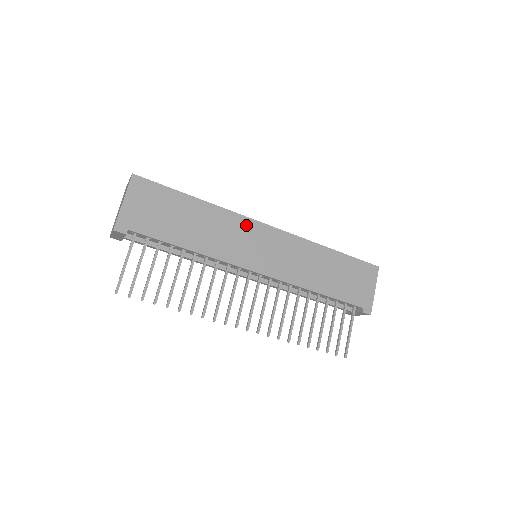
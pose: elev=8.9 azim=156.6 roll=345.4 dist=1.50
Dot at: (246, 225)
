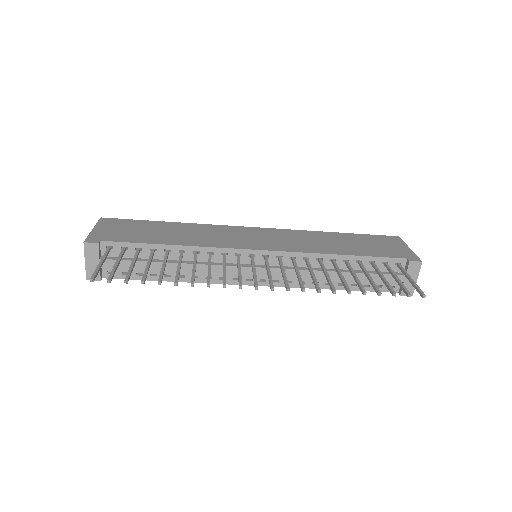
Dot at: (230, 229)
